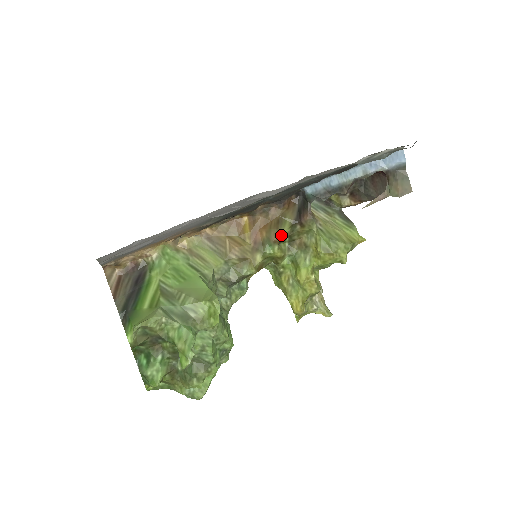
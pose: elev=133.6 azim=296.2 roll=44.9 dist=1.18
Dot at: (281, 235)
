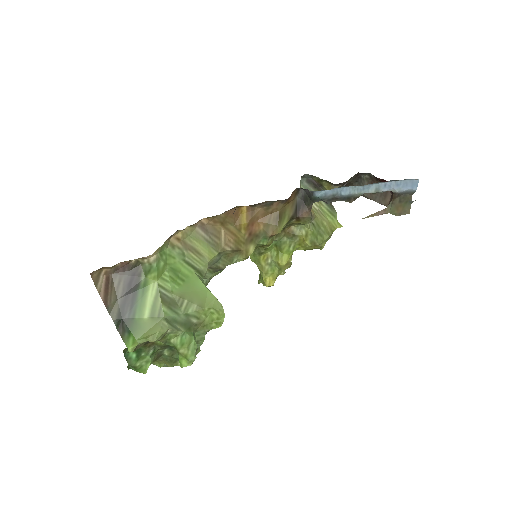
Dot at: (279, 231)
